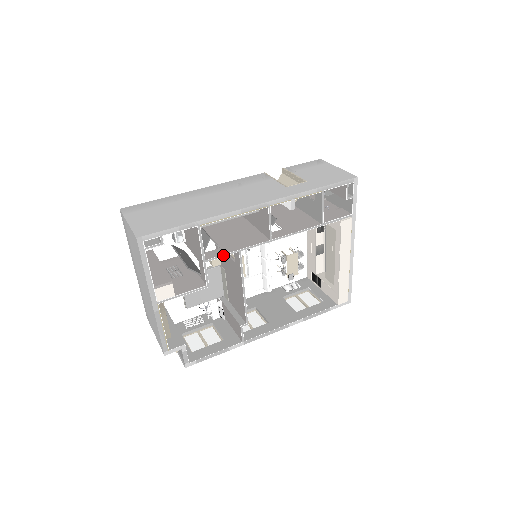
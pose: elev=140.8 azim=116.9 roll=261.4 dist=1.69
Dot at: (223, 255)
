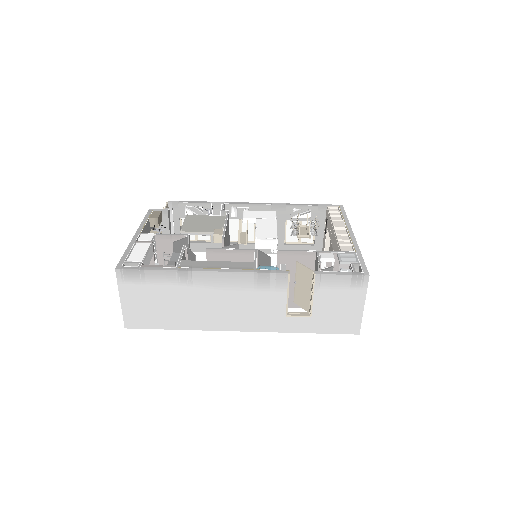
Dot at: occluded
